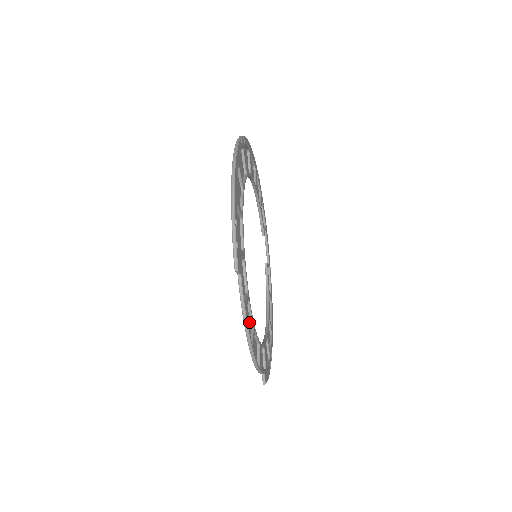
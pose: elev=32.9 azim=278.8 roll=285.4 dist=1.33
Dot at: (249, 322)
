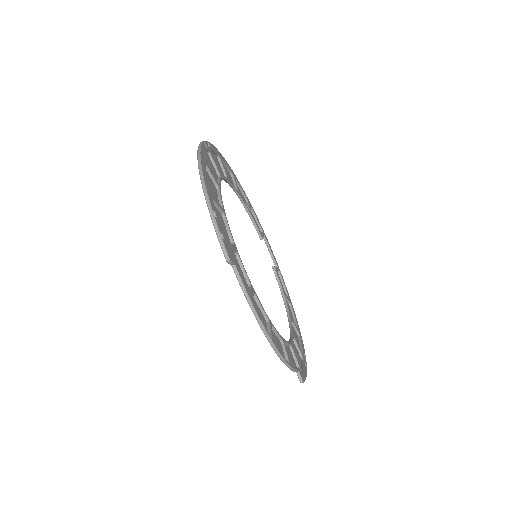
Dot at: (262, 316)
